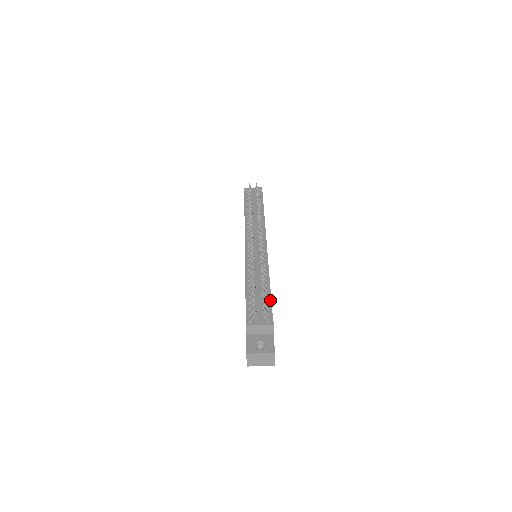
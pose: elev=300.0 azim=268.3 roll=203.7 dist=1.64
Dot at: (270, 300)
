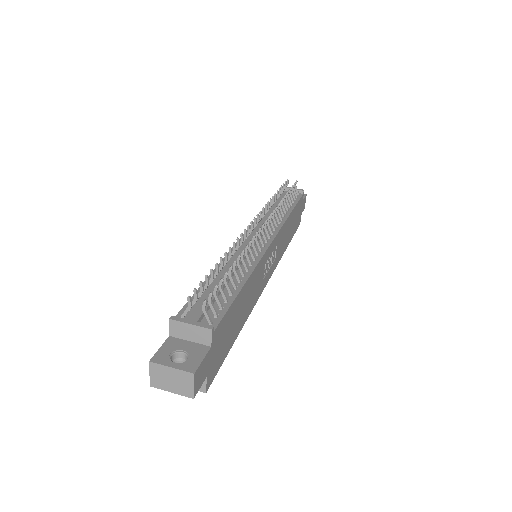
Dot at: (232, 300)
